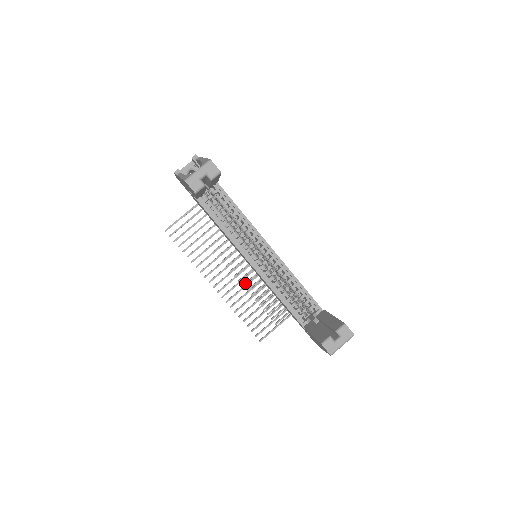
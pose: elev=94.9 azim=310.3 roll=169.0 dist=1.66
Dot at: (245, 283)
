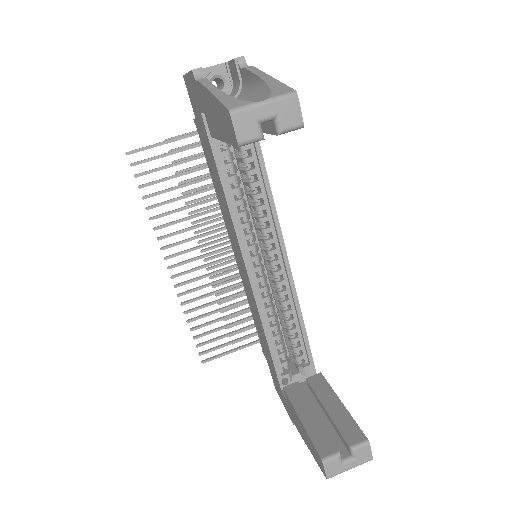
Dot at: (215, 275)
